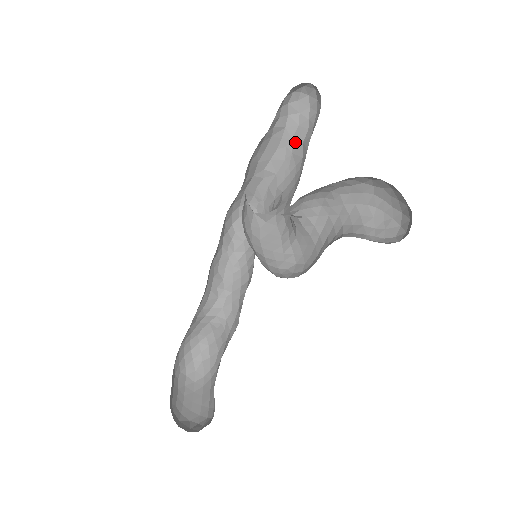
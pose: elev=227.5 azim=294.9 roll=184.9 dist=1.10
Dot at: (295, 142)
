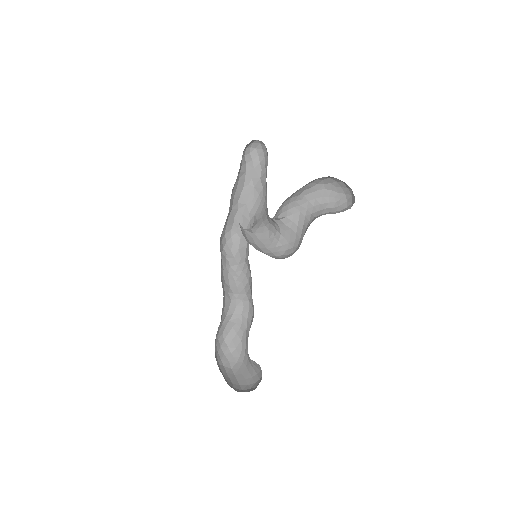
Dot at: (254, 180)
